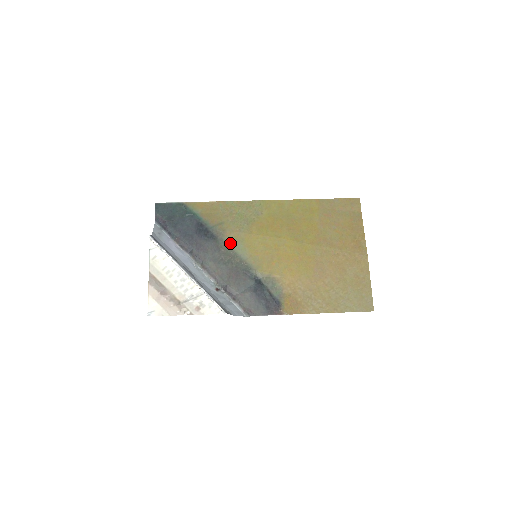
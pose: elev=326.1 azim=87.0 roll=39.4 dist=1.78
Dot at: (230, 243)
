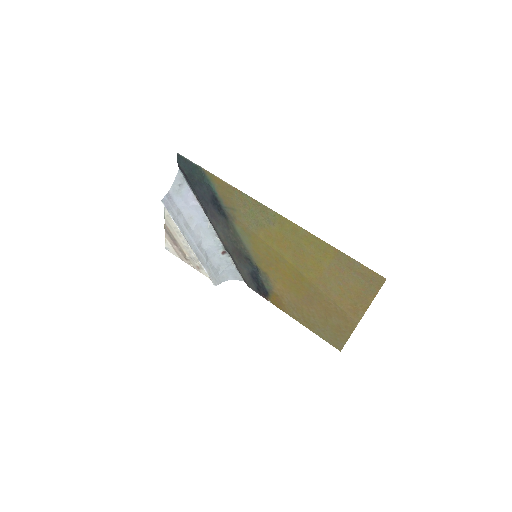
Dot at: (238, 230)
